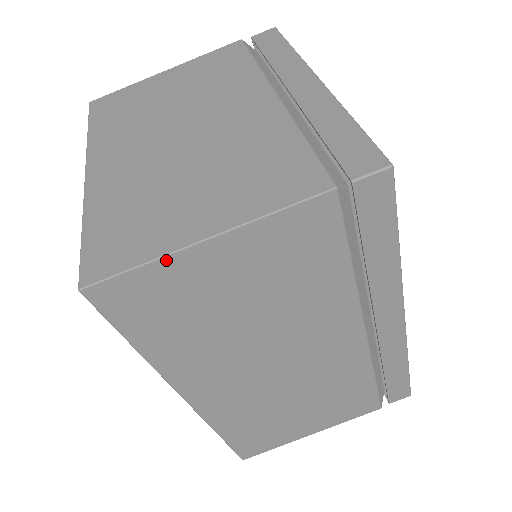
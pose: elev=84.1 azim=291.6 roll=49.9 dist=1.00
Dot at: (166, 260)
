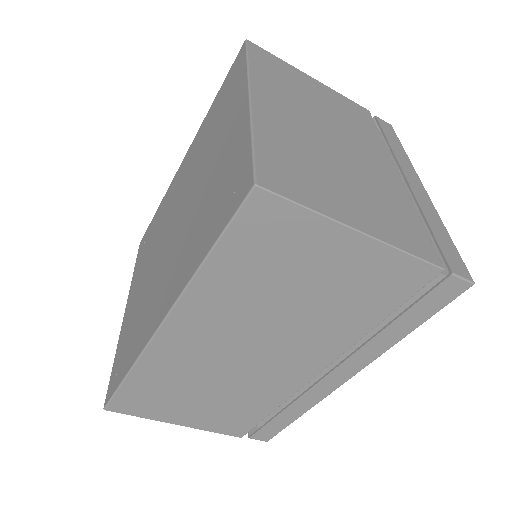
Dot at: (325, 221)
